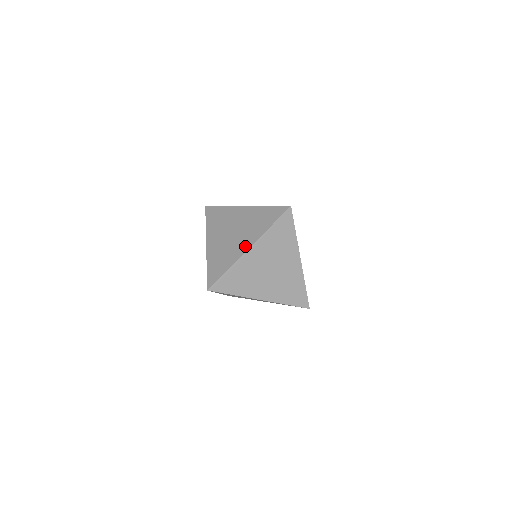
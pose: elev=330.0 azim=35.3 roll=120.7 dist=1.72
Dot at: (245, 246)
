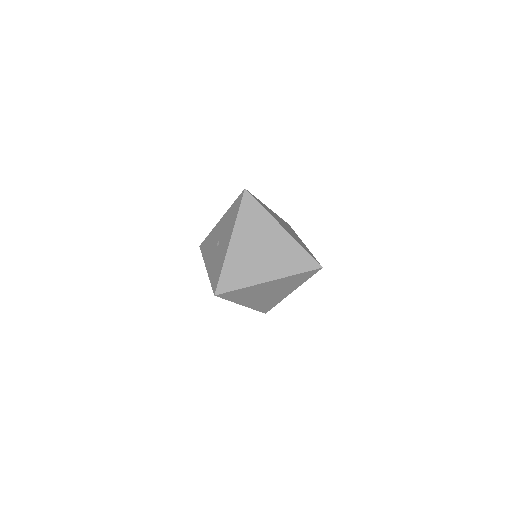
Dot at: (267, 276)
